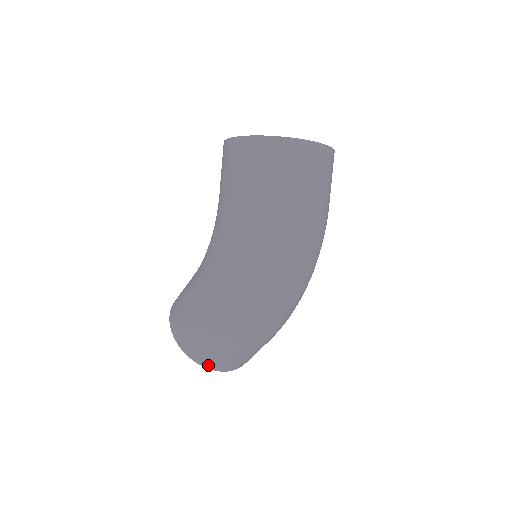
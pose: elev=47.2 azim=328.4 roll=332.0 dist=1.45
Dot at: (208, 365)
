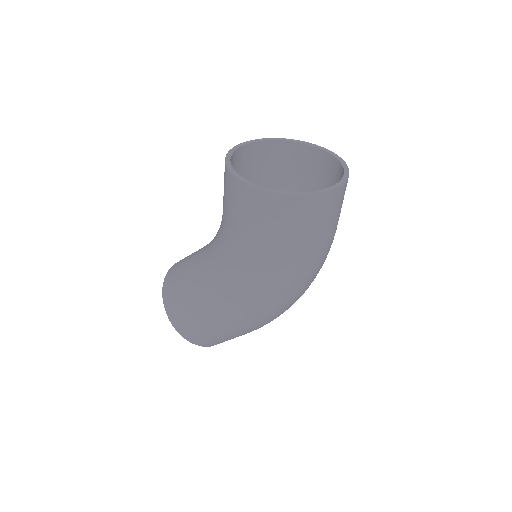
Dot at: occluded
